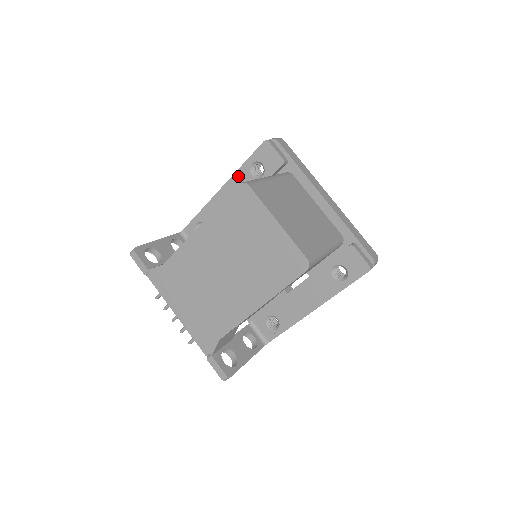
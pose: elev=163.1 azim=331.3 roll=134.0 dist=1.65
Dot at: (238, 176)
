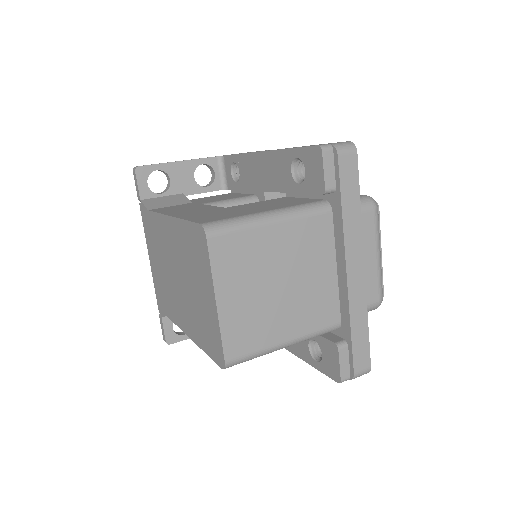
Dot at: (280, 156)
